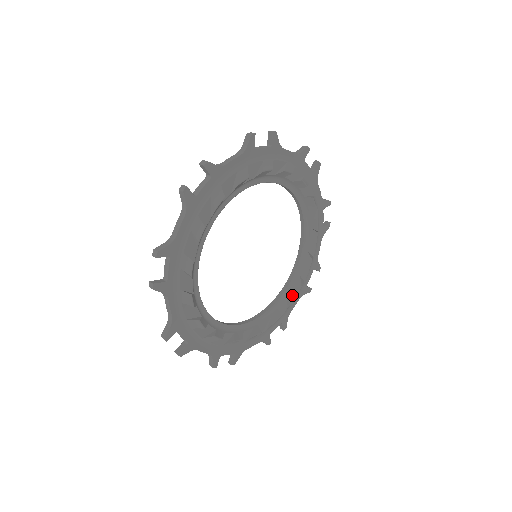
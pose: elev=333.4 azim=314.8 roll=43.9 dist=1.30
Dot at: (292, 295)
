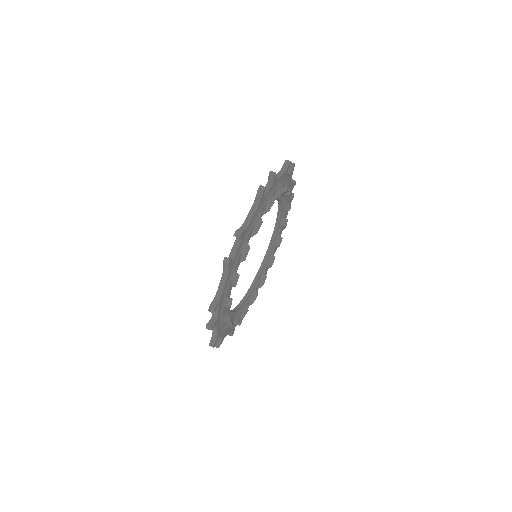
Dot at: (272, 259)
